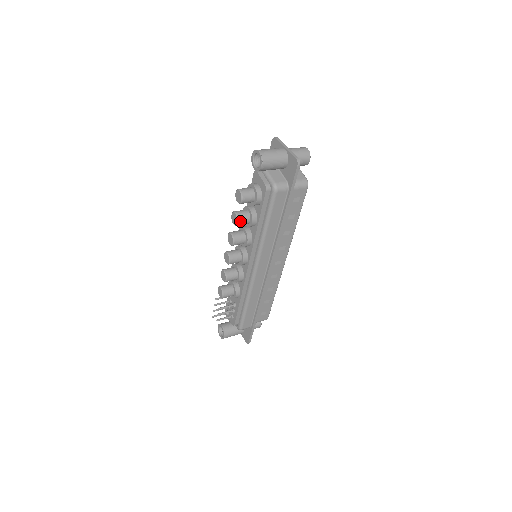
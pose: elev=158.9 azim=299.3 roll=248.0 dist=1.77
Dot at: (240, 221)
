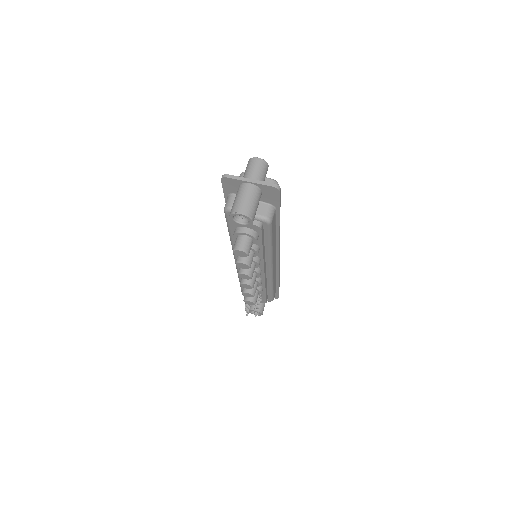
Dot at: occluded
